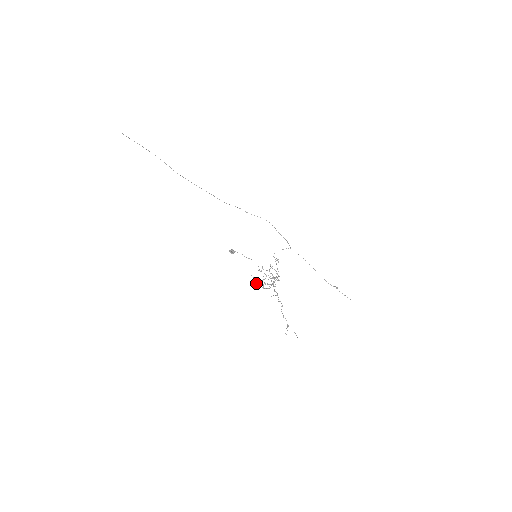
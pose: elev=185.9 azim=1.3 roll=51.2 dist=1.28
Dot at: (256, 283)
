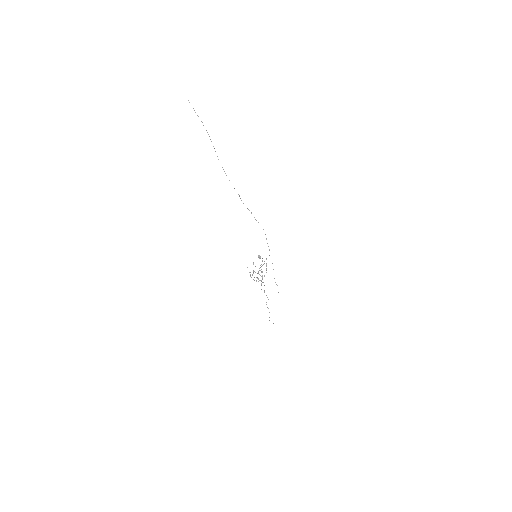
Dot at: (250, 275)
